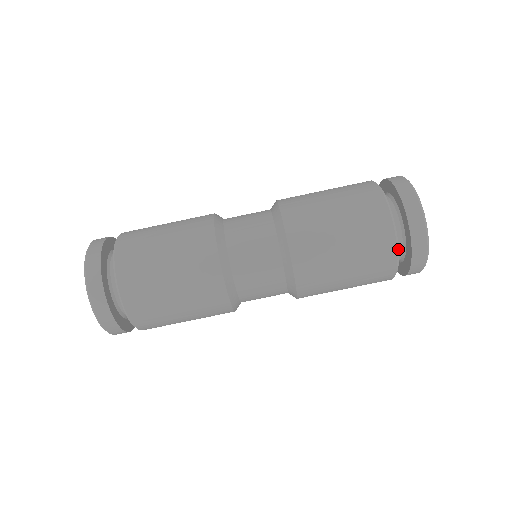
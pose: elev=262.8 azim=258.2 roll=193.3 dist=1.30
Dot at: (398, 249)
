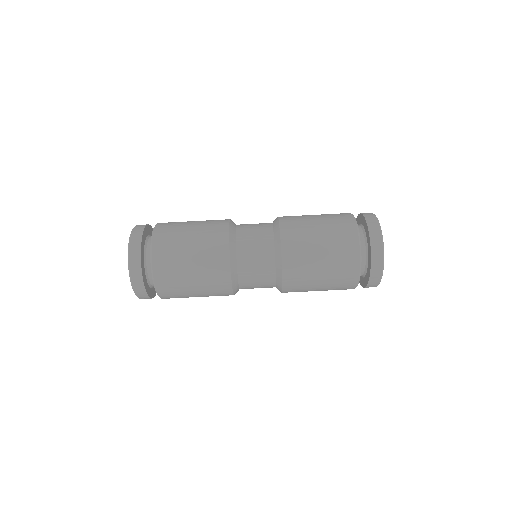
Dot at: occluded
